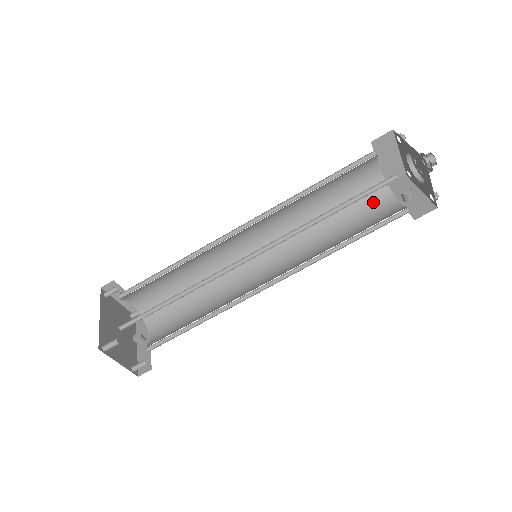
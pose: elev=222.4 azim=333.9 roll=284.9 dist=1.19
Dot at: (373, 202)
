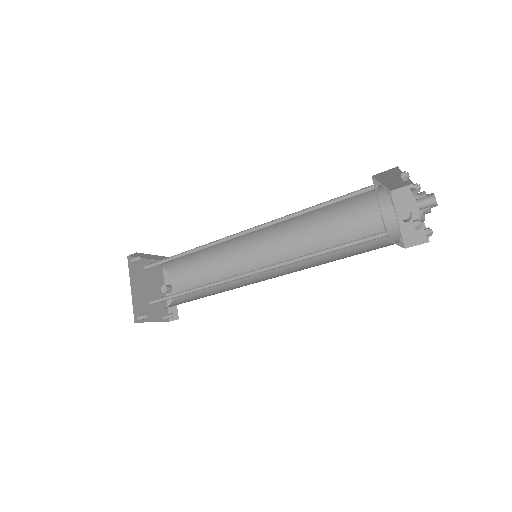
Dot at: (372, 212)
